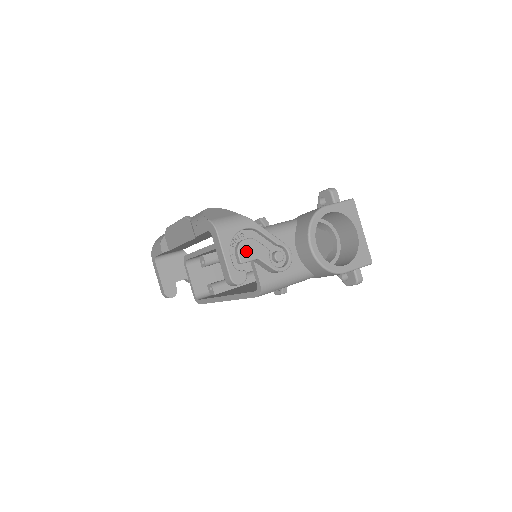
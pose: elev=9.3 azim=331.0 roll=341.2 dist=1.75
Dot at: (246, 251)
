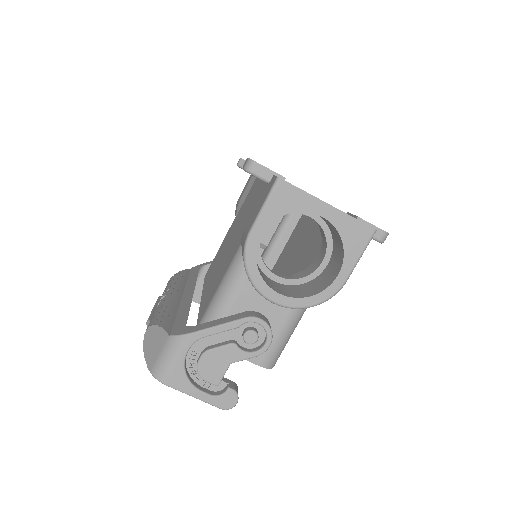
Dot at: (211, 371)
